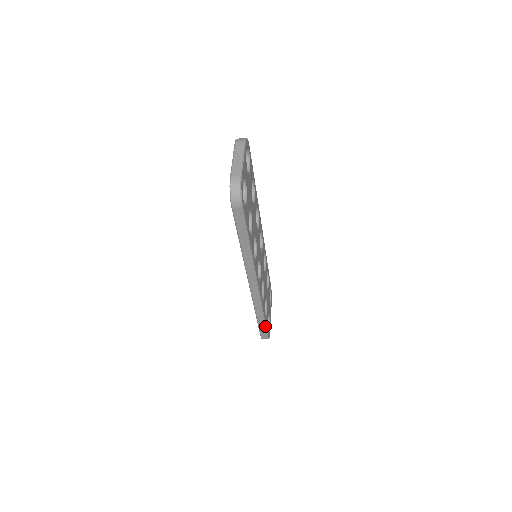
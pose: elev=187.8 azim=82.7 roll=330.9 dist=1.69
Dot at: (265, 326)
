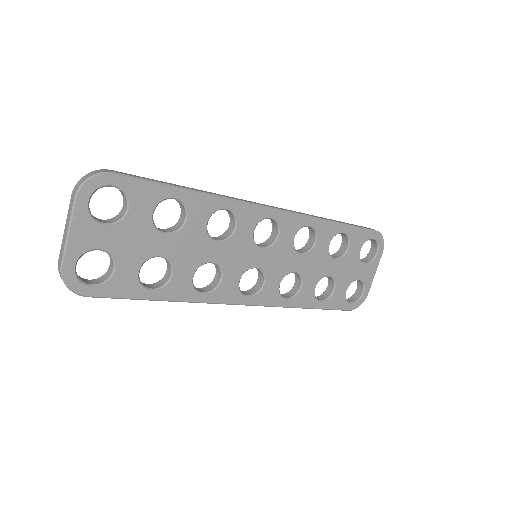
Dot at: (325, 309)
